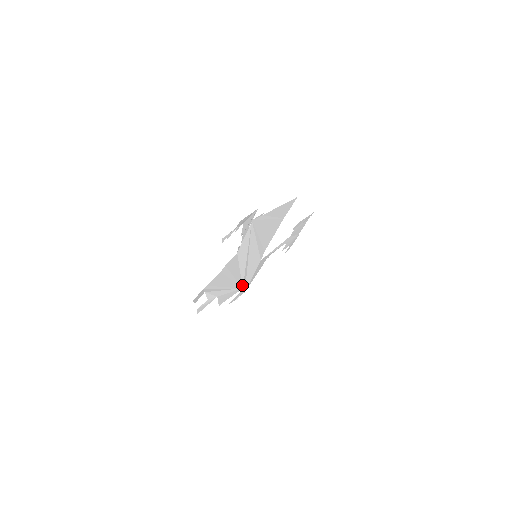
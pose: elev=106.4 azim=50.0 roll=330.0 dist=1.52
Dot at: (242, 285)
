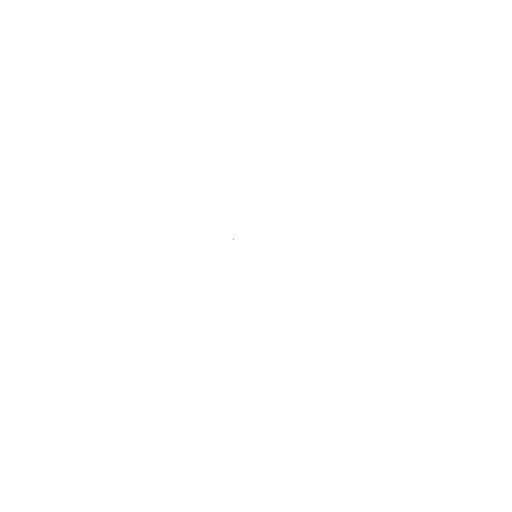
Dot at: occluded
